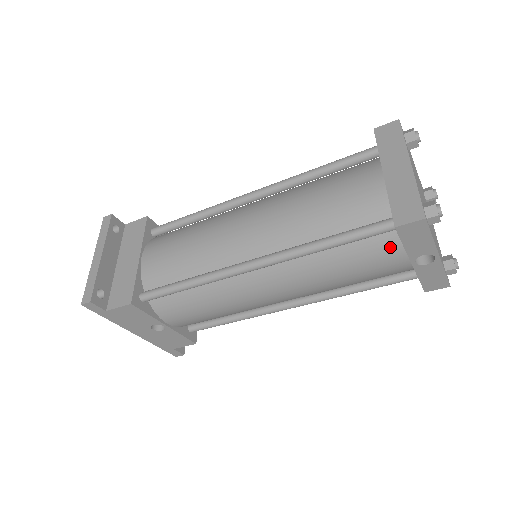
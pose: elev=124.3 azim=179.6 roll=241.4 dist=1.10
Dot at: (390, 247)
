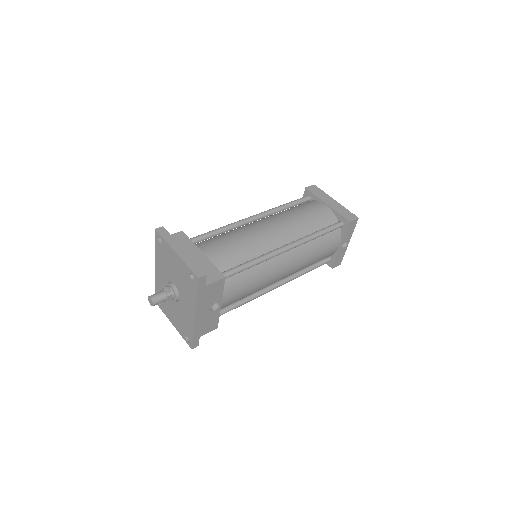
Dot at: (337, 237)
